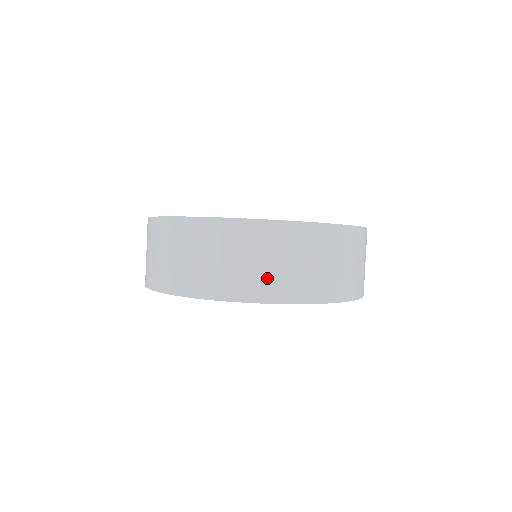
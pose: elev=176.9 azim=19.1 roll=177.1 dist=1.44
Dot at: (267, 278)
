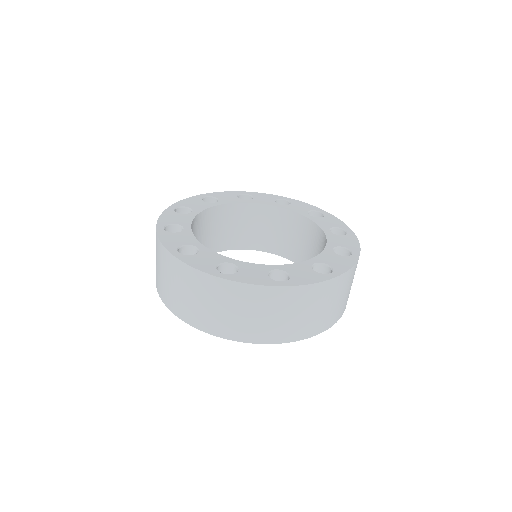
Dot at: (343, 304)
